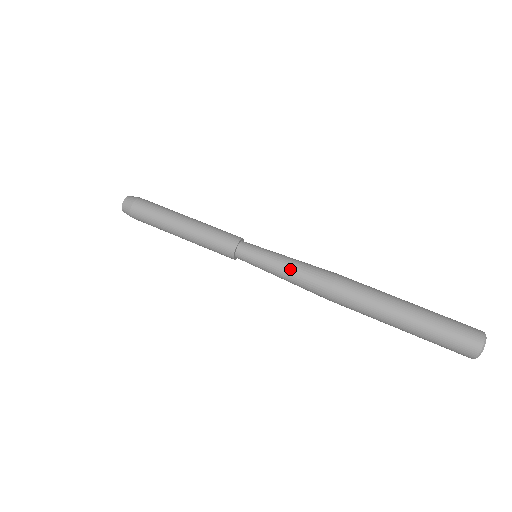
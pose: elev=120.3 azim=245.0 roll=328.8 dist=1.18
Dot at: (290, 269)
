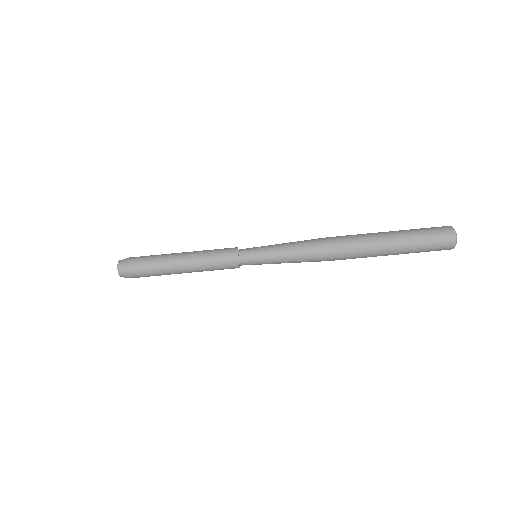
Dot at: (291, 260)
